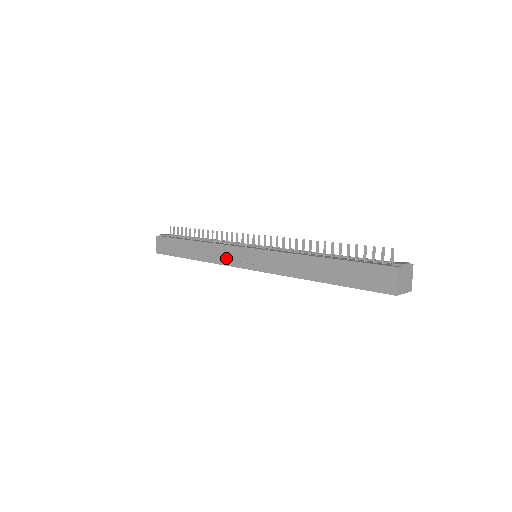
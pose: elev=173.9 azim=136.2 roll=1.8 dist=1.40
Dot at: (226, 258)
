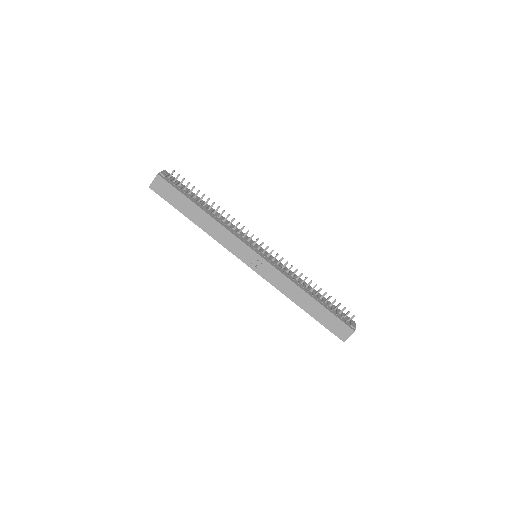
Dot at: (233, 247)
